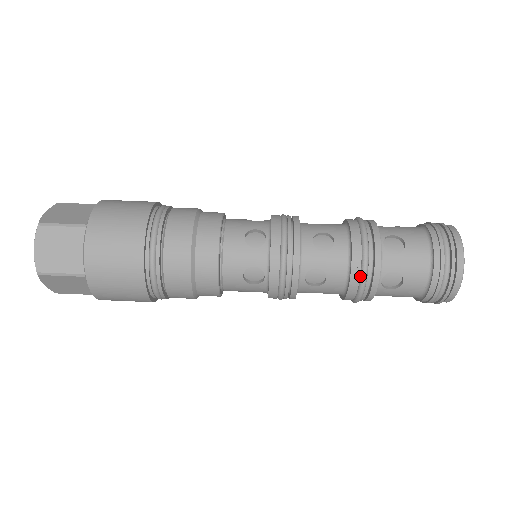
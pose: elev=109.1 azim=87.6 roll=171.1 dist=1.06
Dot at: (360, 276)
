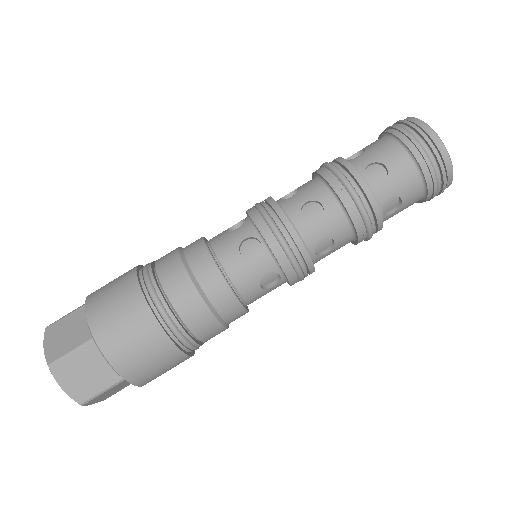
Dot at: (363, 222)
